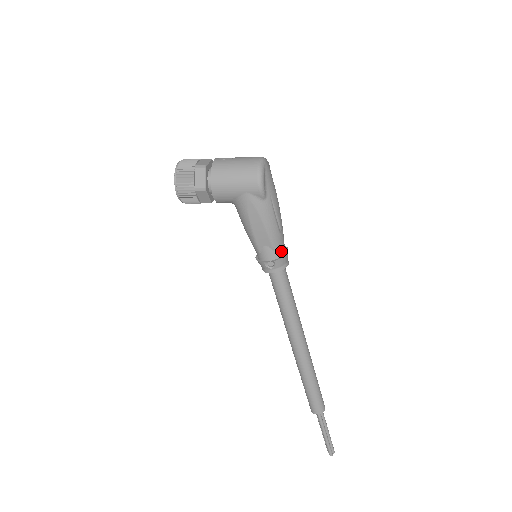
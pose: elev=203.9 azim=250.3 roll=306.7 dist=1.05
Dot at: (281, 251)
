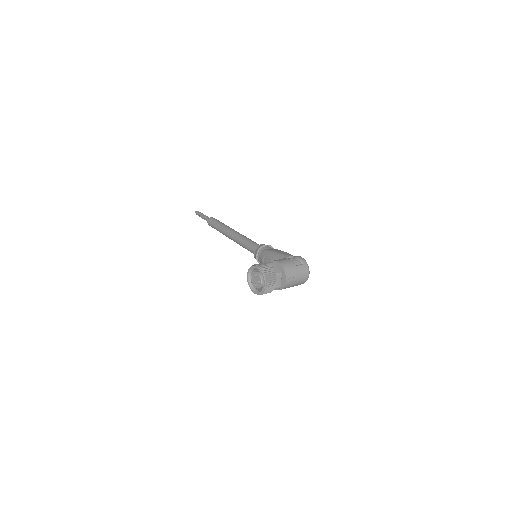
Dot at: occluded
